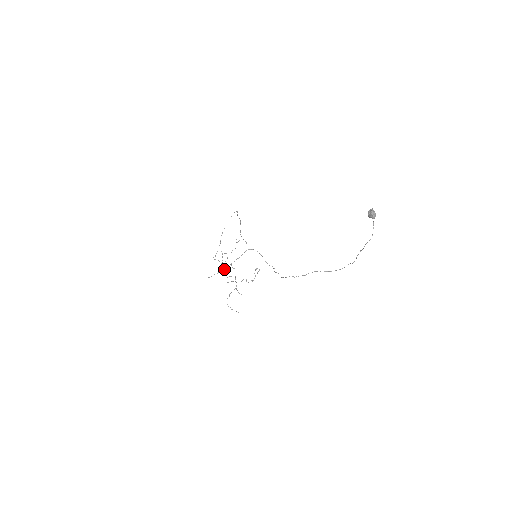
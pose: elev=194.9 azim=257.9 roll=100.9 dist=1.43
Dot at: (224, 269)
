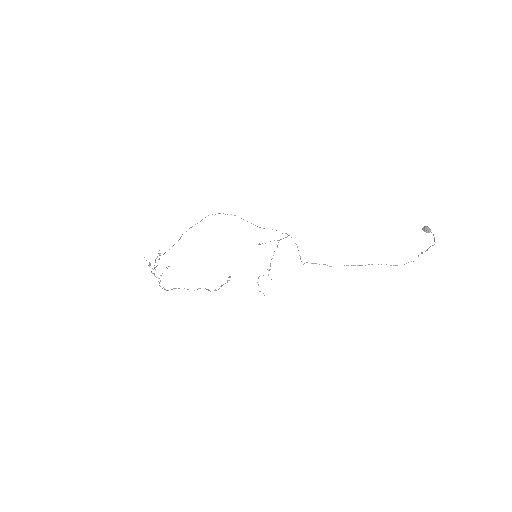
Dot at: (161, 275)
